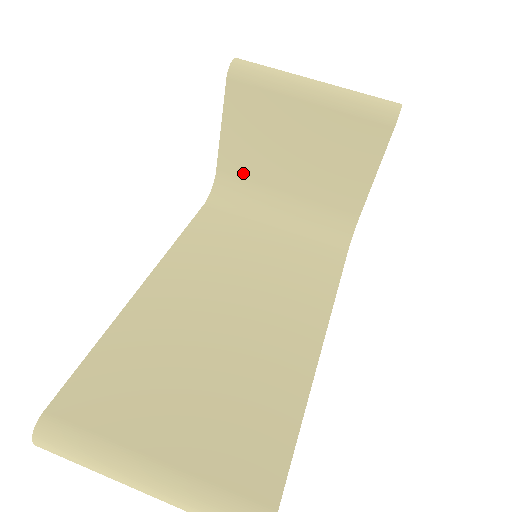
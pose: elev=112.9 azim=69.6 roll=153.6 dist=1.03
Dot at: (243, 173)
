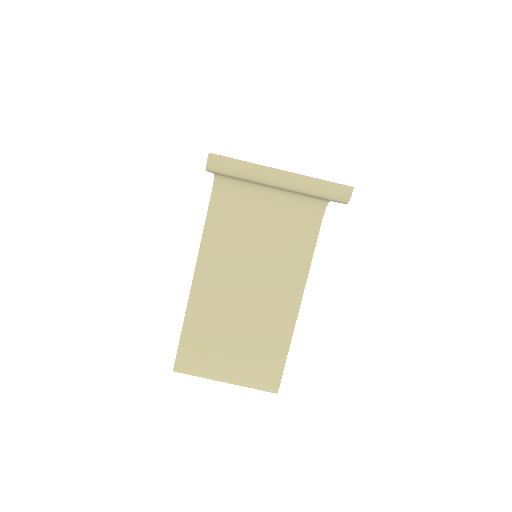
Dot at: occluded
